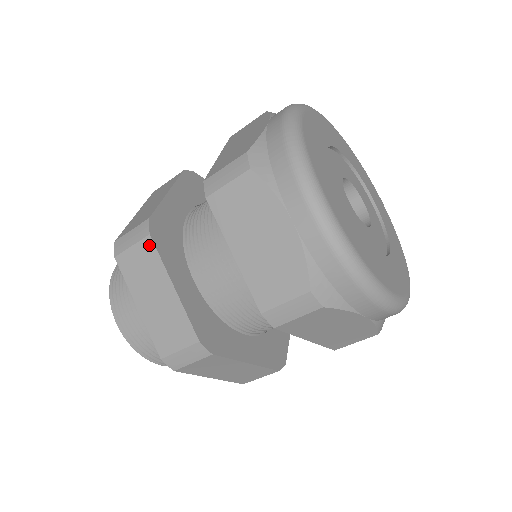
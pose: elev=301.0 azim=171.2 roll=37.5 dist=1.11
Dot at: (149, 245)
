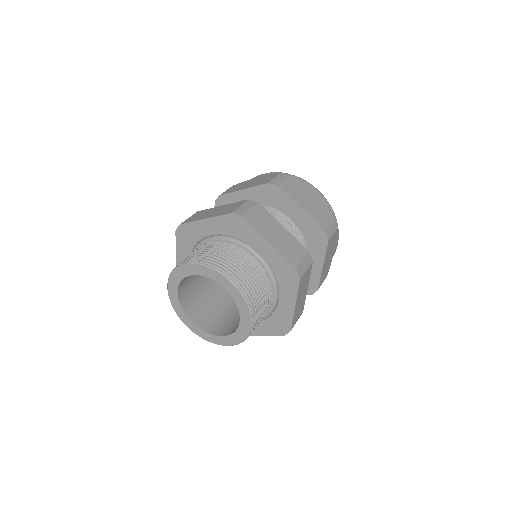
Dot at: (261, 208)
